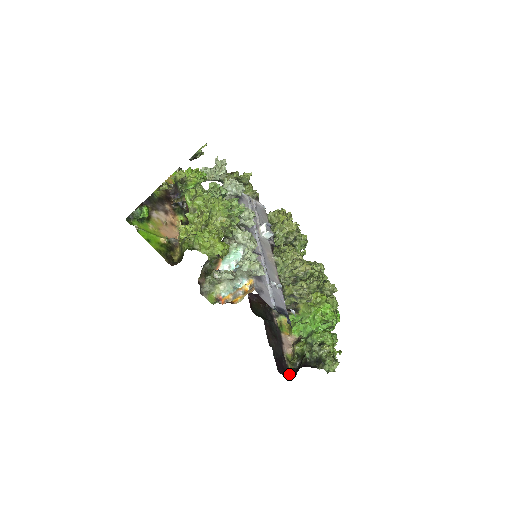
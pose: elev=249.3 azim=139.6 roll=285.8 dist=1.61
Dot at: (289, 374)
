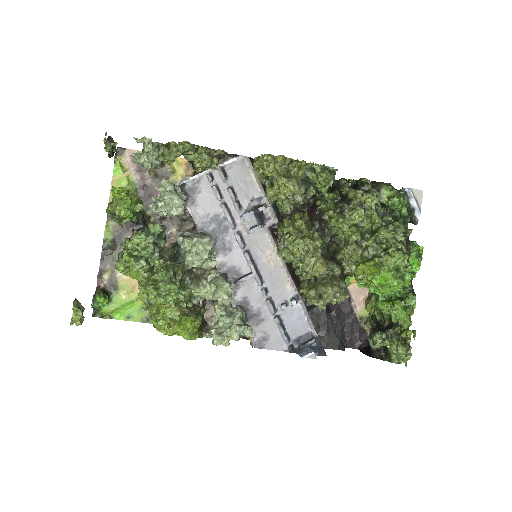
Dot at: (367, 337)
